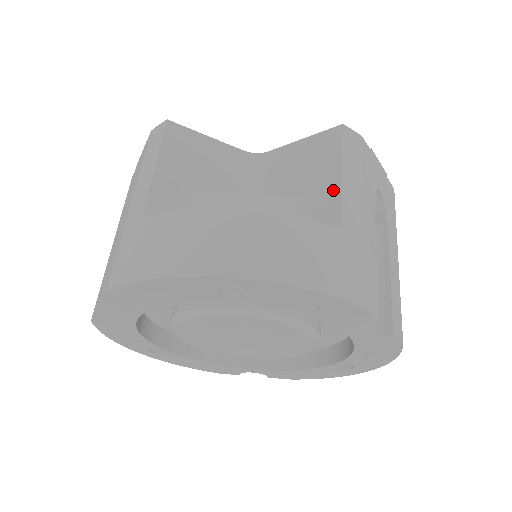
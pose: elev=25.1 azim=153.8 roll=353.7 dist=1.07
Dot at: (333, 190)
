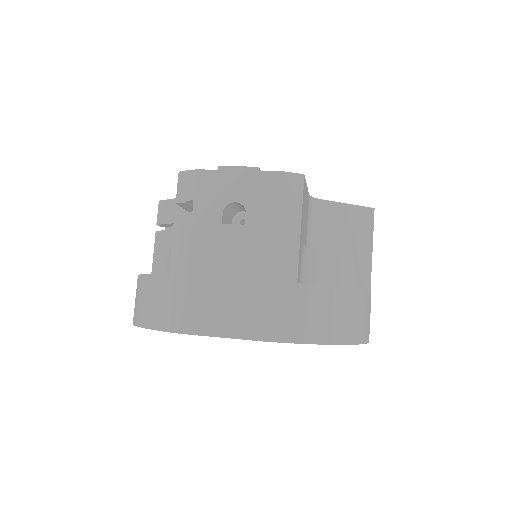
Dot at: (367, 262)
